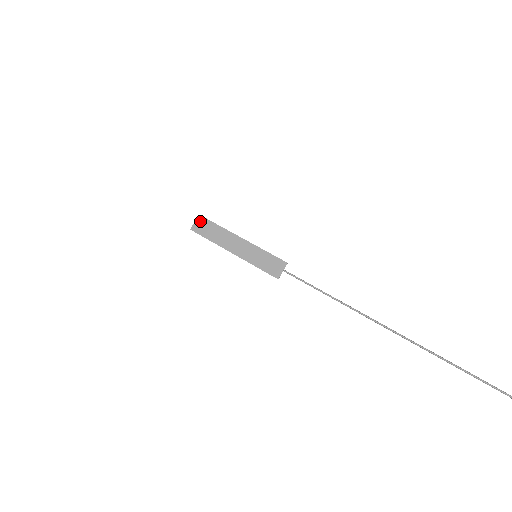
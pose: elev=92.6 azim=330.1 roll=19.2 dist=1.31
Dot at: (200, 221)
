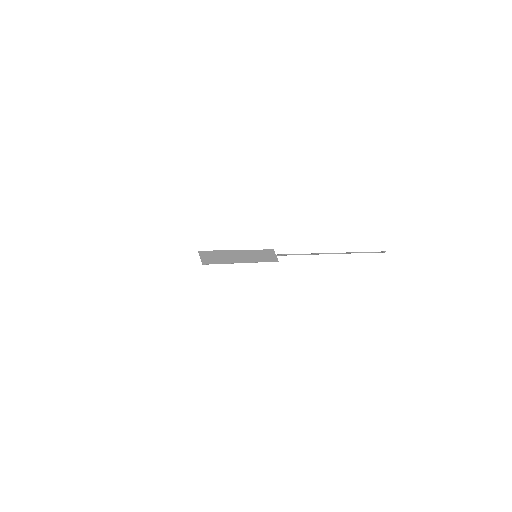
Dot at: (203, 255)
